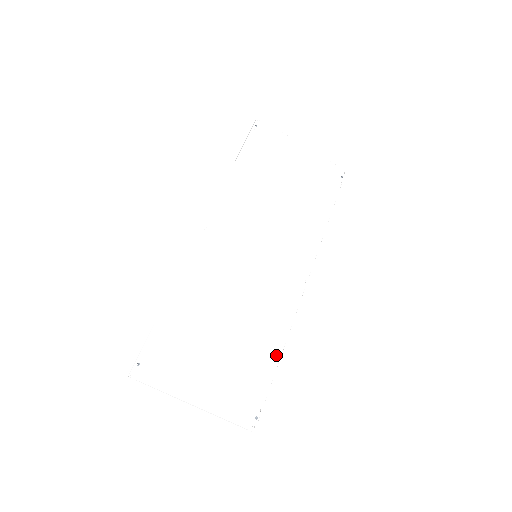
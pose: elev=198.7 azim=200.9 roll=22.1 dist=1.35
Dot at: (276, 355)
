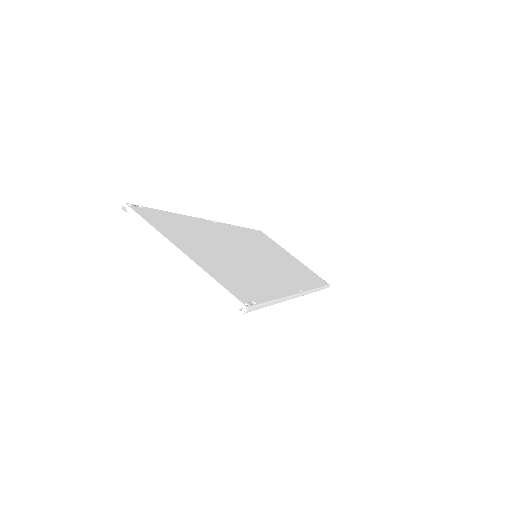
Dot at: (274, 295)
